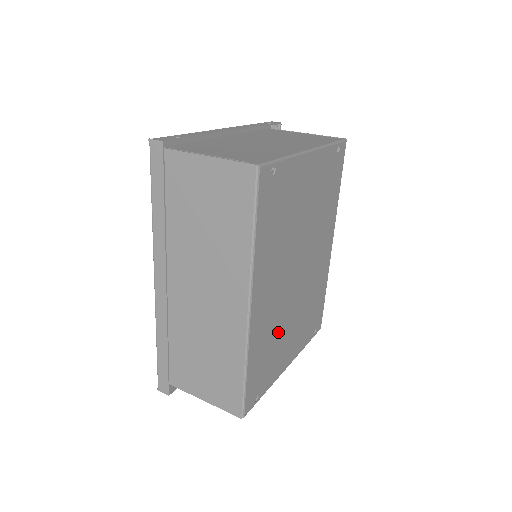
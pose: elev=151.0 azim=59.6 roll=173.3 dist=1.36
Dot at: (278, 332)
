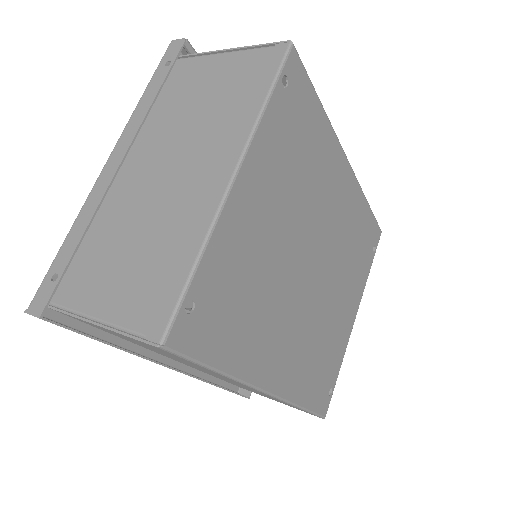
Dot at: (322, 334)
